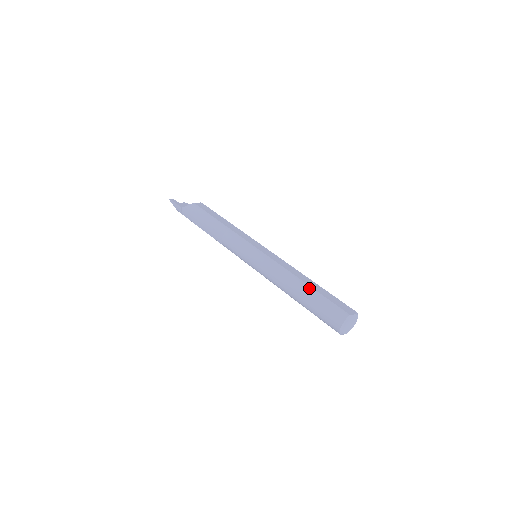
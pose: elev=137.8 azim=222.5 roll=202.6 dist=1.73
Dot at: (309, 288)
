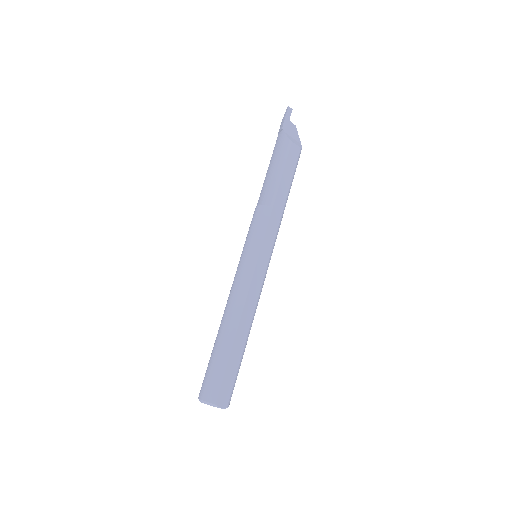
Dot at: (230, 343)
